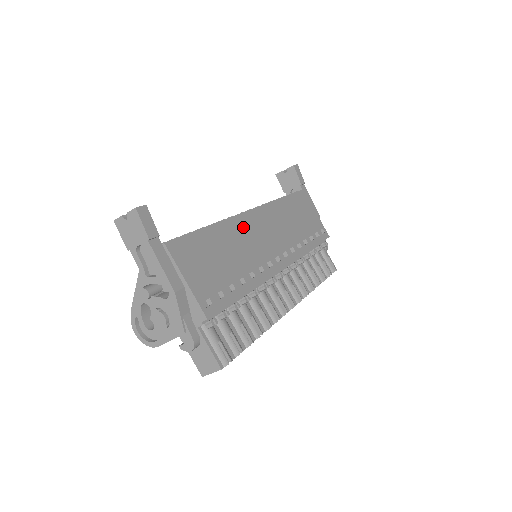
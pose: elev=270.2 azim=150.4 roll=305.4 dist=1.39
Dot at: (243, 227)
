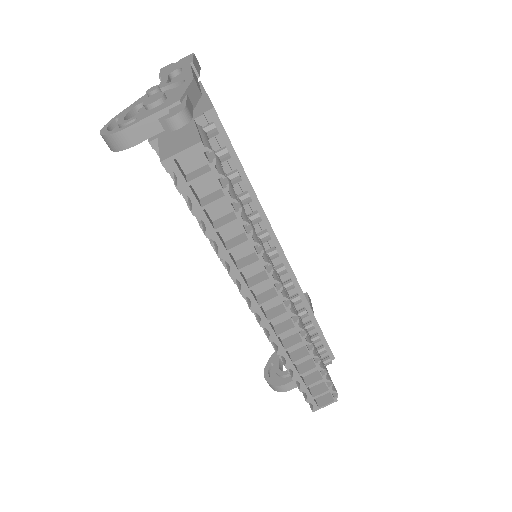
Dot at: occluded
